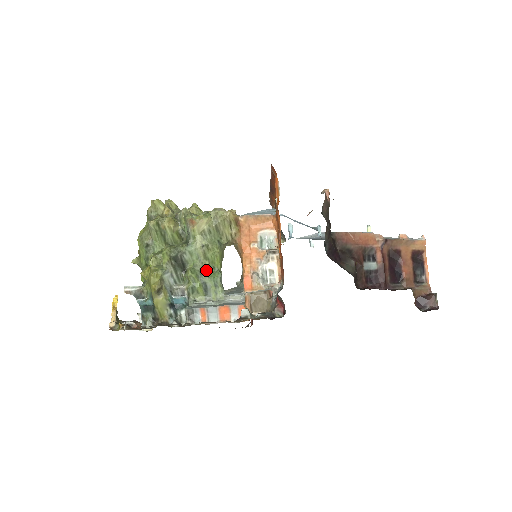
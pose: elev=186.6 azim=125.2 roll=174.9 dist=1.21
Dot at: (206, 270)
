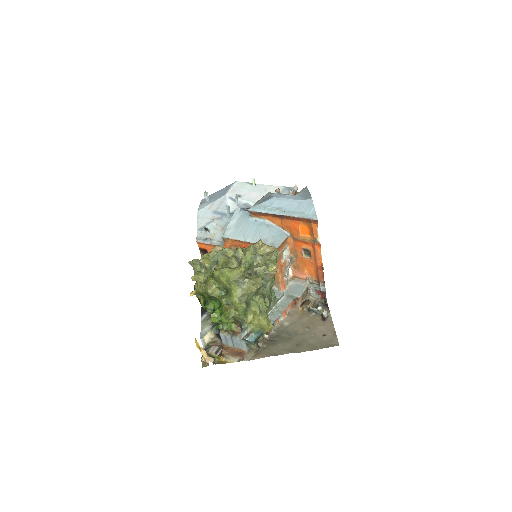
Dot at: (270, 294)
